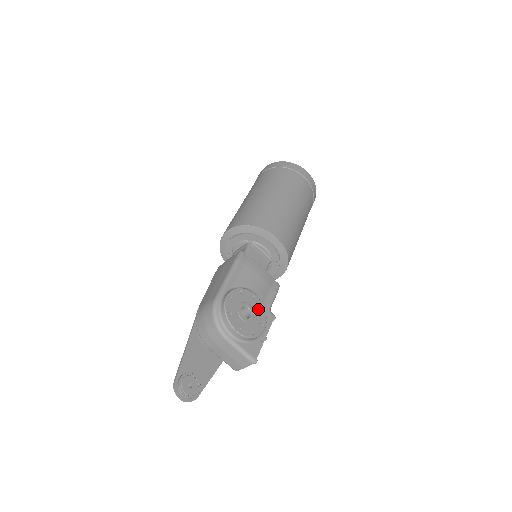
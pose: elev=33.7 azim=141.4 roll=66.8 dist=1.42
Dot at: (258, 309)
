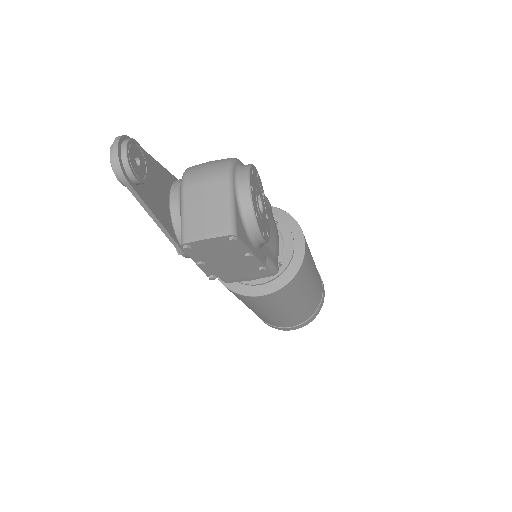
Dot at: (266, 227)
